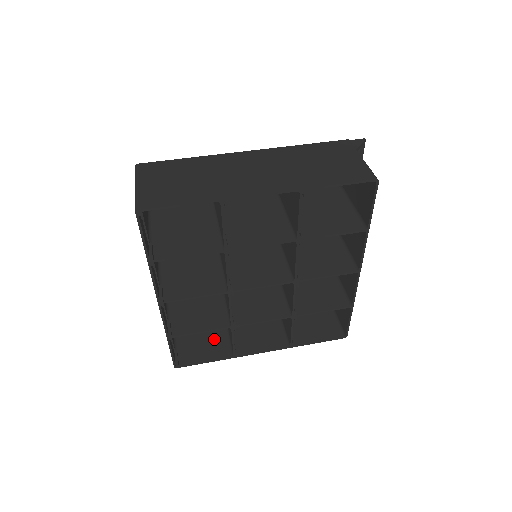
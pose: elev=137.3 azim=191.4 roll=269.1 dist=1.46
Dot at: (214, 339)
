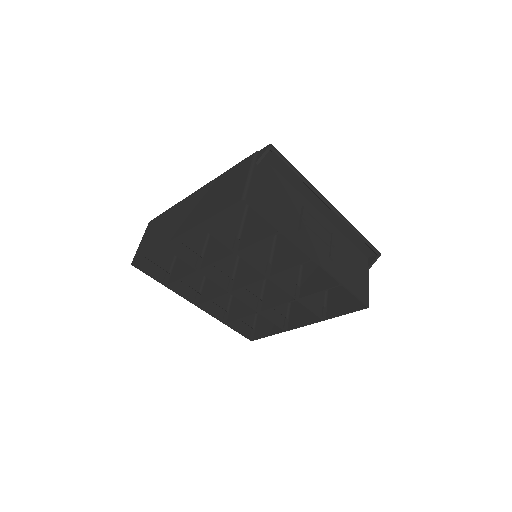
Dot at: occluded
